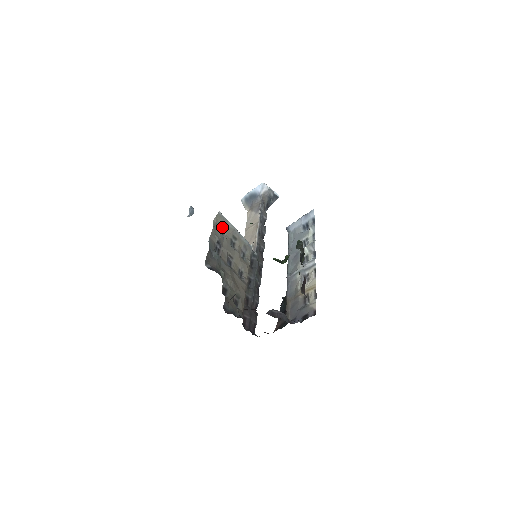
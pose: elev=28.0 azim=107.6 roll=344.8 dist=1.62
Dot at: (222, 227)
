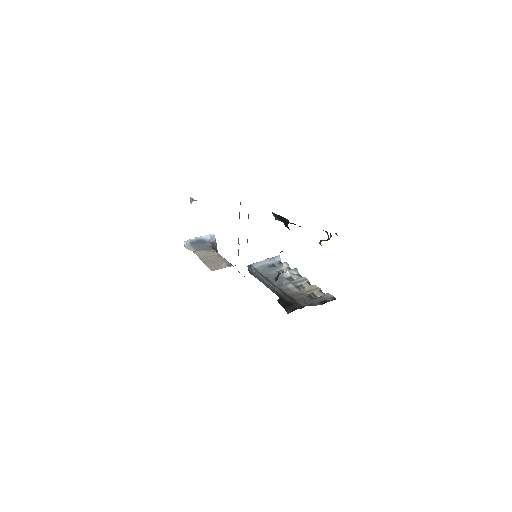
Dot at: (239, 215)
